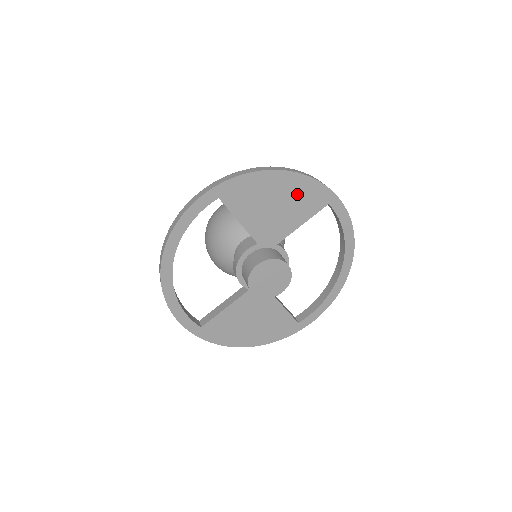
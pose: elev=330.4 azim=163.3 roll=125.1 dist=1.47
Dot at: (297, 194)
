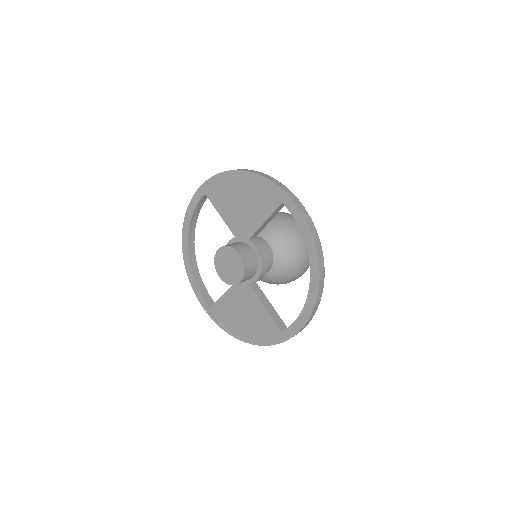
Dot at: (255, 192)
